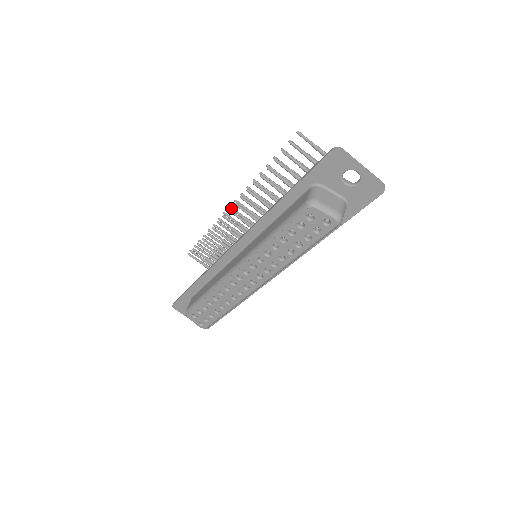
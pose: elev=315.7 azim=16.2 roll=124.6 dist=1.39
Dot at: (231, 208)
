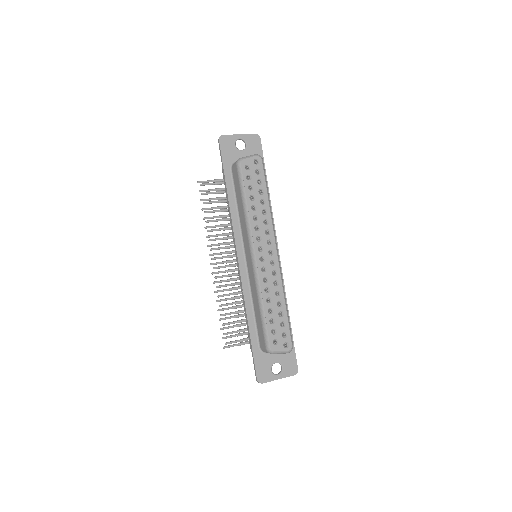
Dot at: (214, 273)
